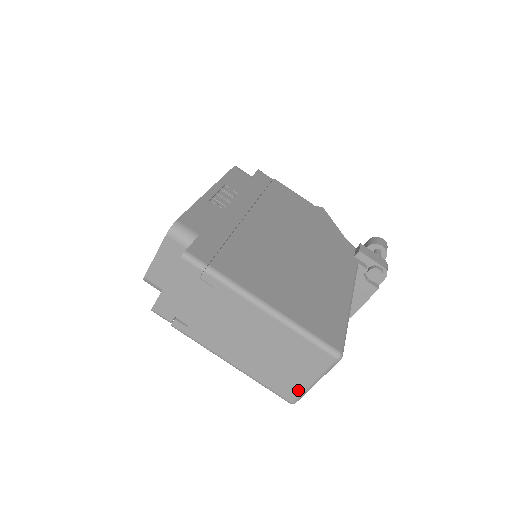
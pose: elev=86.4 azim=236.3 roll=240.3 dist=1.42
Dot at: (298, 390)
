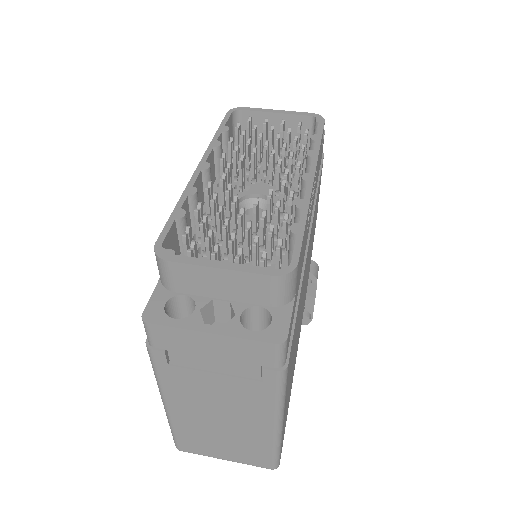
Dot at: (202, 453)
